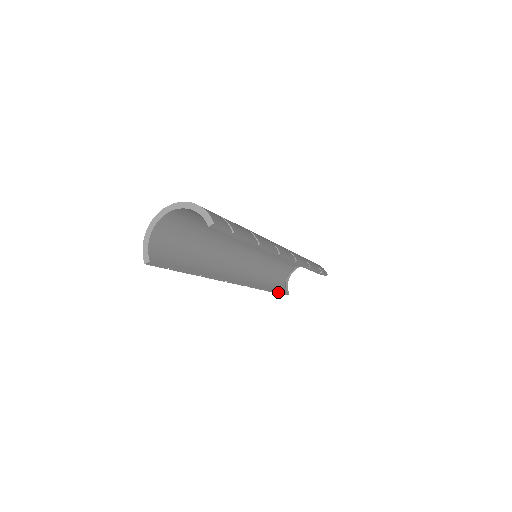
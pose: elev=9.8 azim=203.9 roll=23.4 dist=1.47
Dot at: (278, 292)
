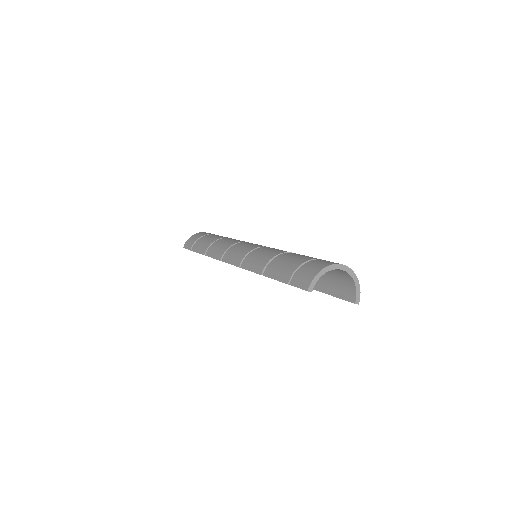
Dot at: occluded
